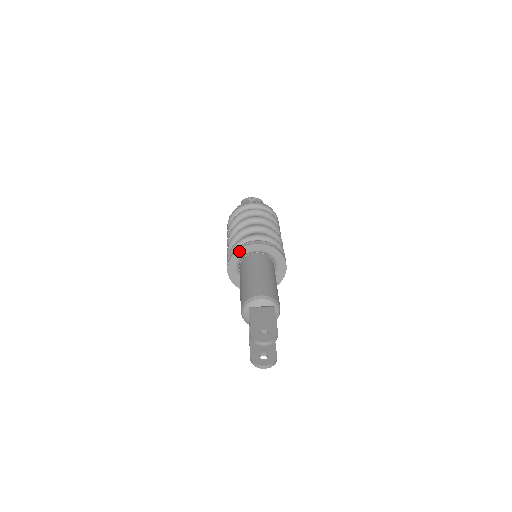
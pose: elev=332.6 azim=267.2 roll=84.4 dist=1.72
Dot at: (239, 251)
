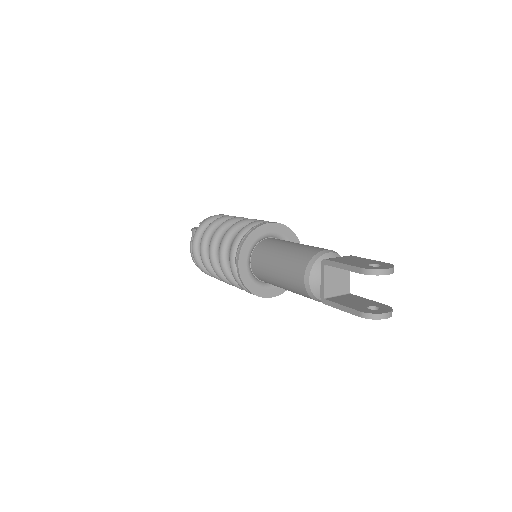
Dot at: (252, 235)
